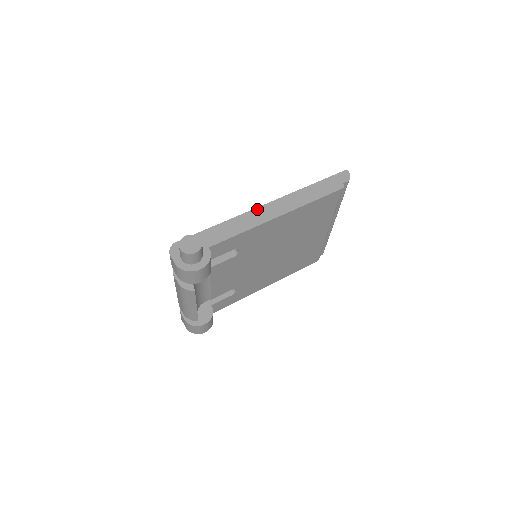
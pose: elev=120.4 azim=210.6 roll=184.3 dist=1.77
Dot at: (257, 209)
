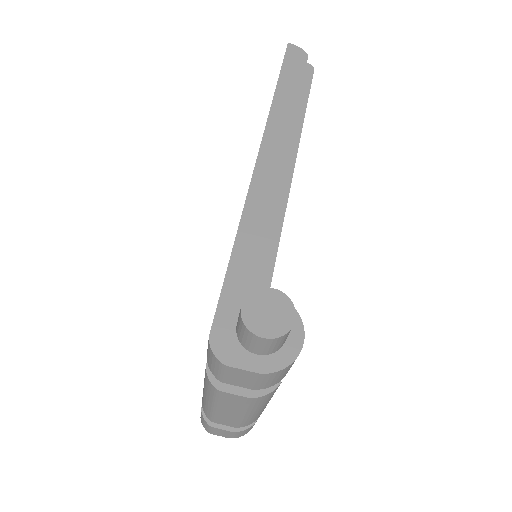
Dot at: (256, 174)
